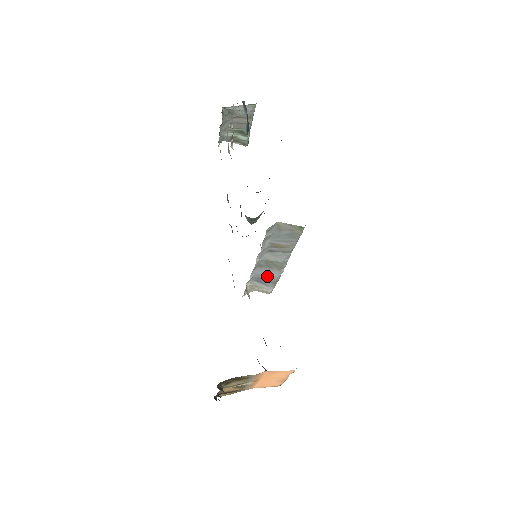
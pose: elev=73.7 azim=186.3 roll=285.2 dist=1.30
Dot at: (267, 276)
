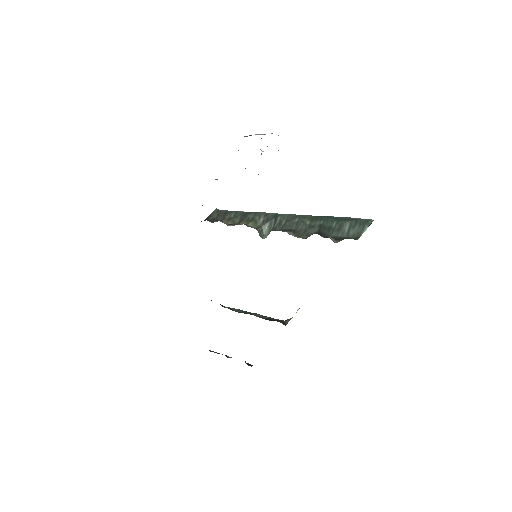
Dot at: occluded
